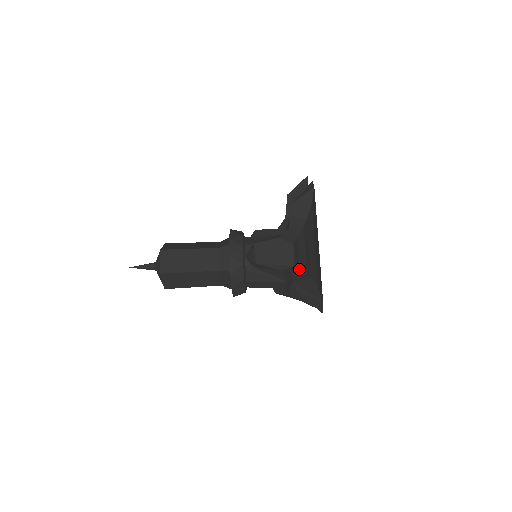
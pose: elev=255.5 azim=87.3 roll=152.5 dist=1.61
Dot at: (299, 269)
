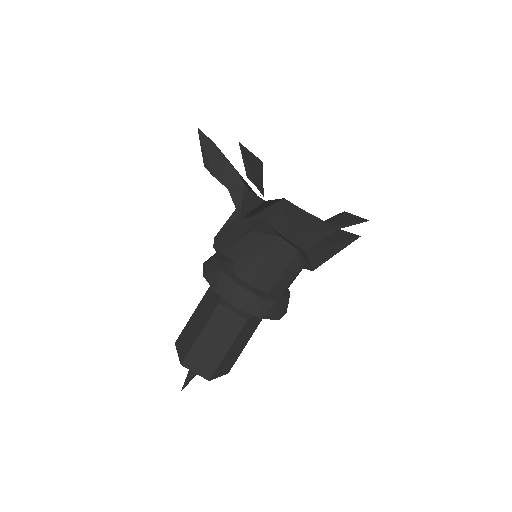
Dot at: occluded
